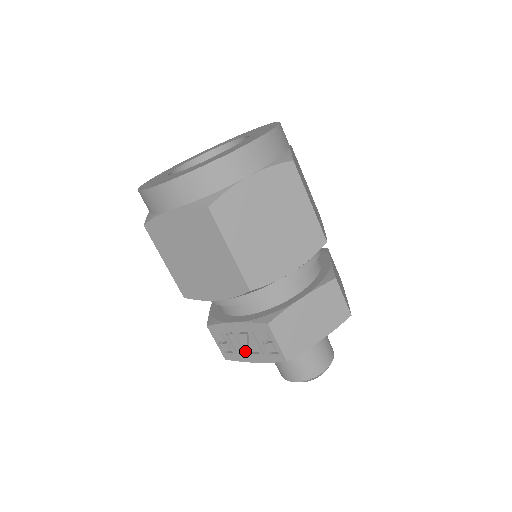
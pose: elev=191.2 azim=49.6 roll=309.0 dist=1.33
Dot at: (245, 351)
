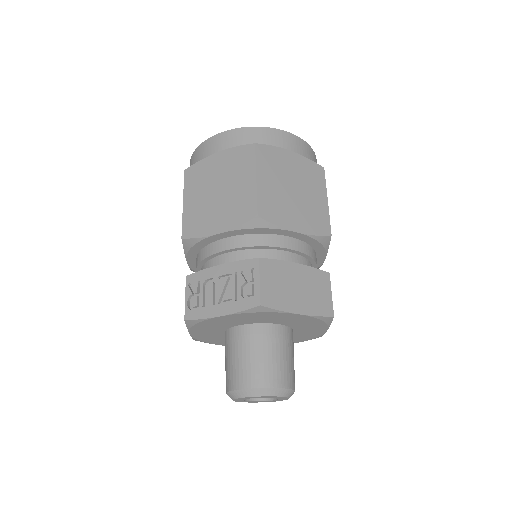
Dot at: (216, 301)
